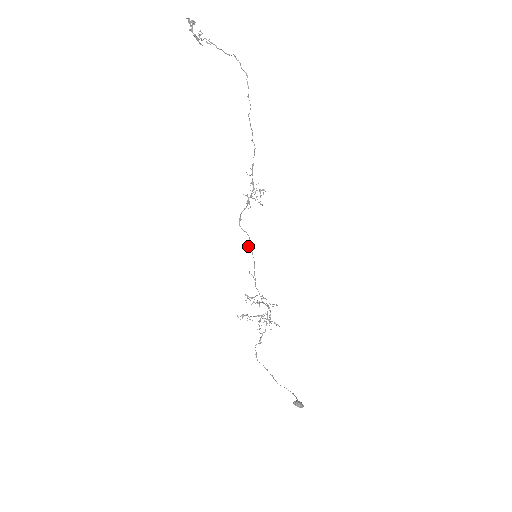
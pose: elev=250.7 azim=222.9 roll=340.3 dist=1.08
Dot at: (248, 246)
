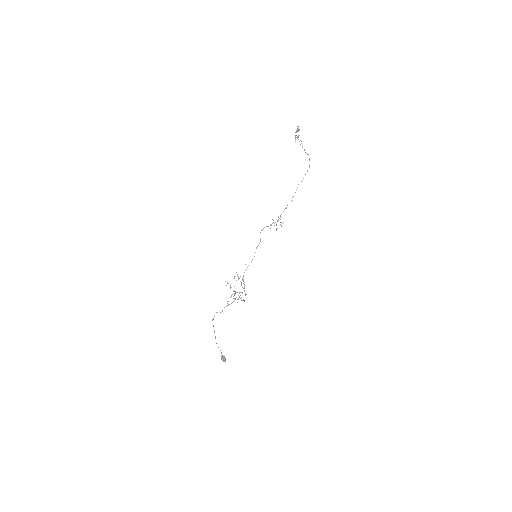
Dot at: (256, 247)
